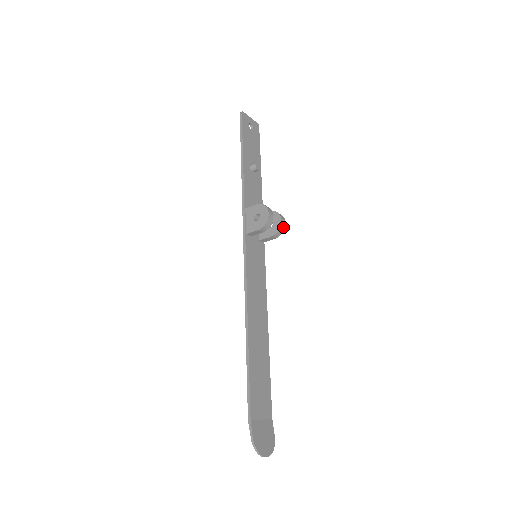
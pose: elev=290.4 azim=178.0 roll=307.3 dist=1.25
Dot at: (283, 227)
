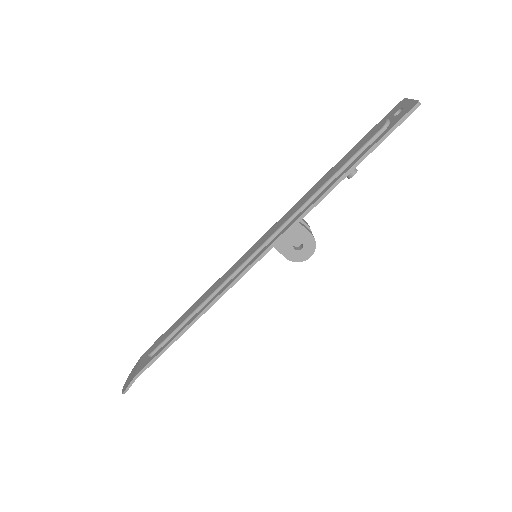
Dot at: occluded
